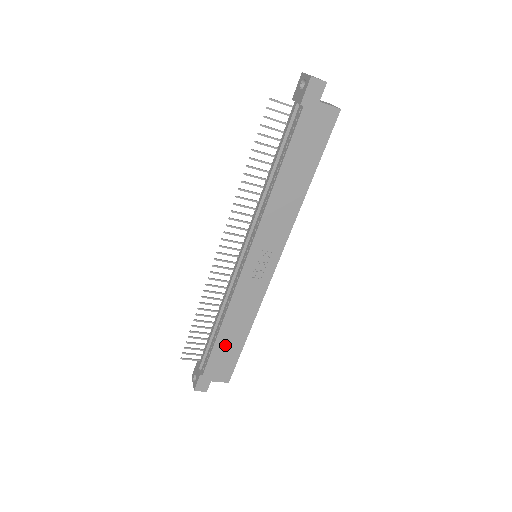
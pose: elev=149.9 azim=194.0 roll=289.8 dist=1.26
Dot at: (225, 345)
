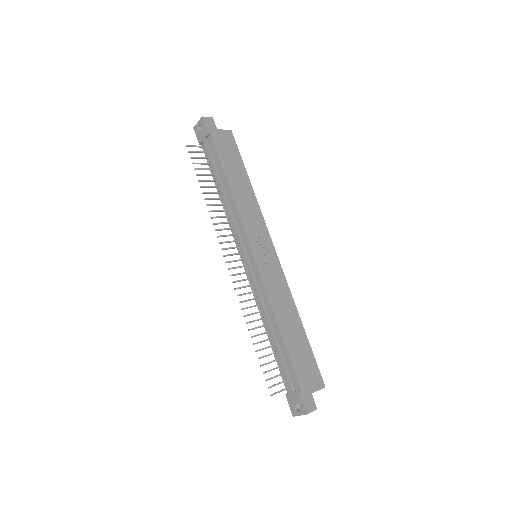
Dot at: (294, 344)
